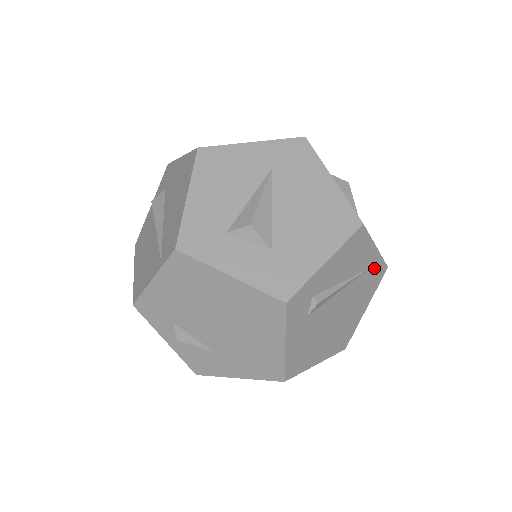
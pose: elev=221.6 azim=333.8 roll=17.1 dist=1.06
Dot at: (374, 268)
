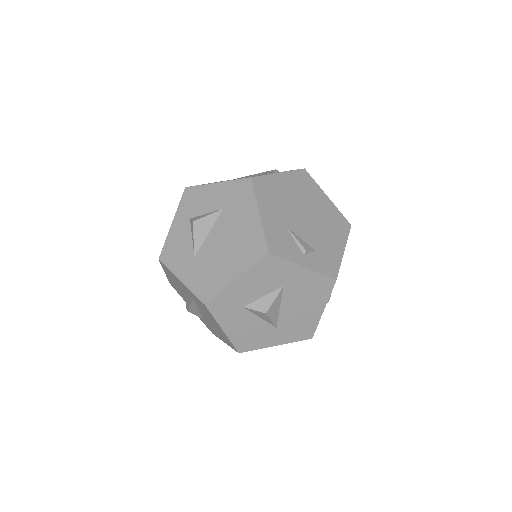
Dot at: occluded
